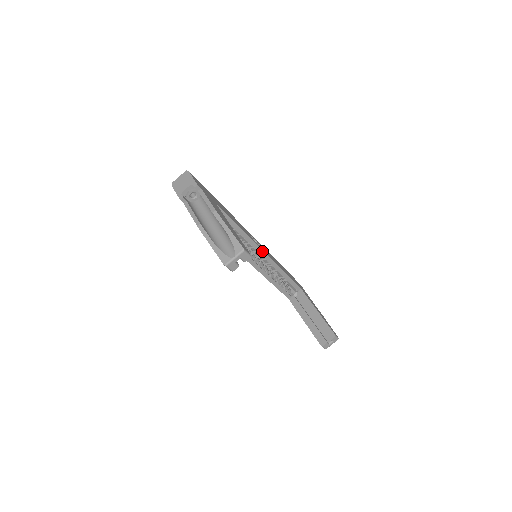
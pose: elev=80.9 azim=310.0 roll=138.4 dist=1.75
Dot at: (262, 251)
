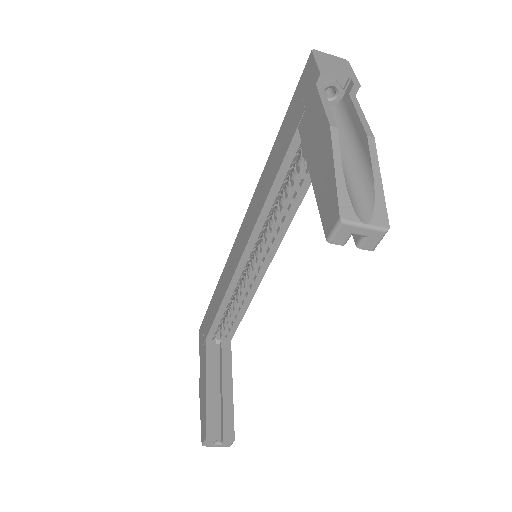
Dot at: (271, 258)
